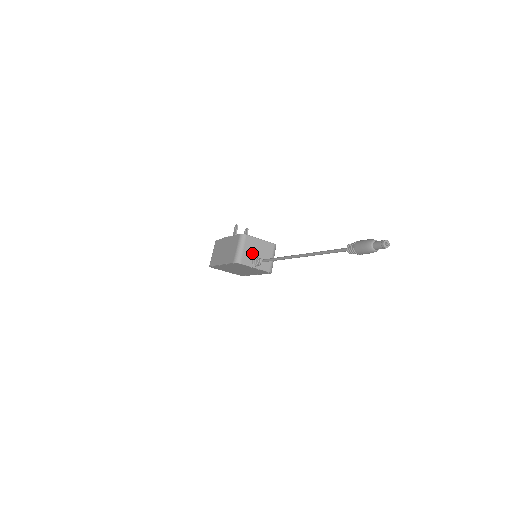
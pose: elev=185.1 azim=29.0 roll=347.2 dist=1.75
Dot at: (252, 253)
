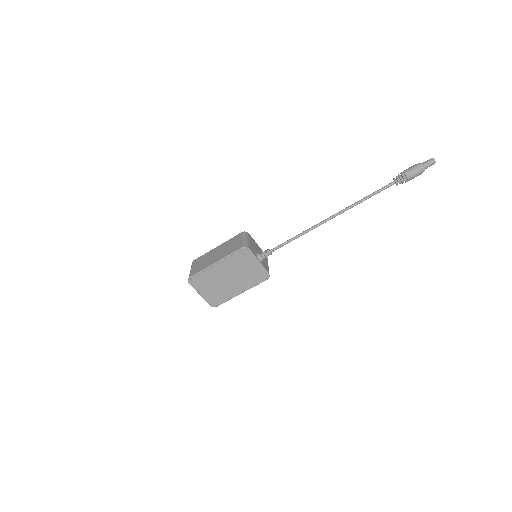
Dot at: (255, 249)
